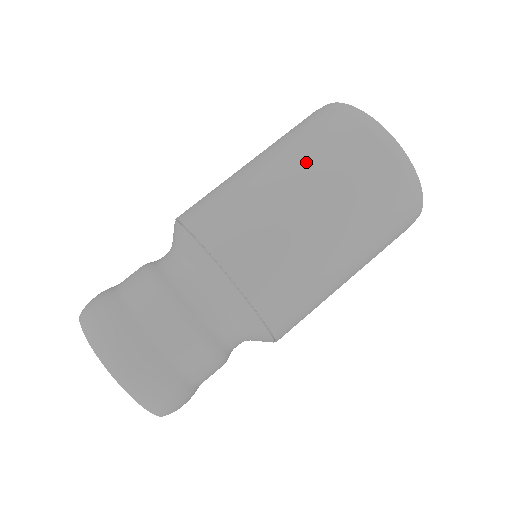
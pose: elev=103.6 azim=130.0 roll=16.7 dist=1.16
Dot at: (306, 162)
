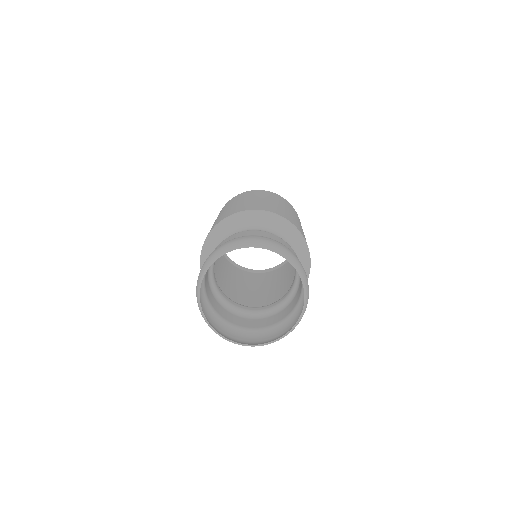
Dot at: (272, 198)
